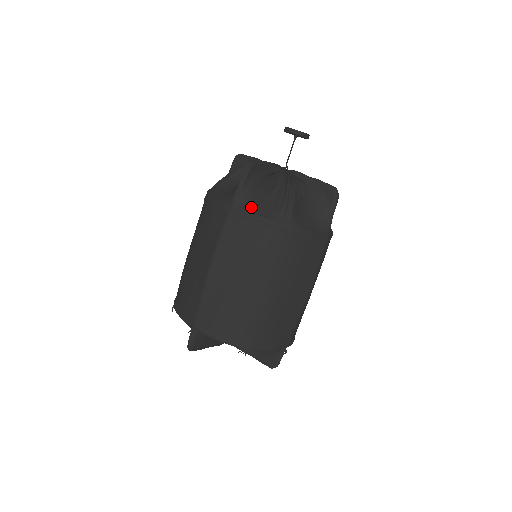
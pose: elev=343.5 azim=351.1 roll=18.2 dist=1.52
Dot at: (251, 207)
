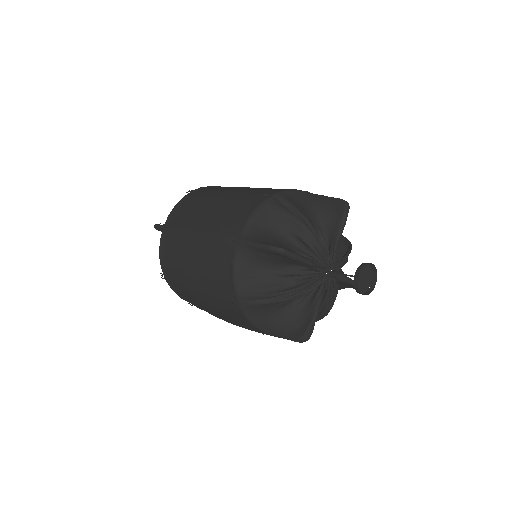
Dot at: (243, 262)
